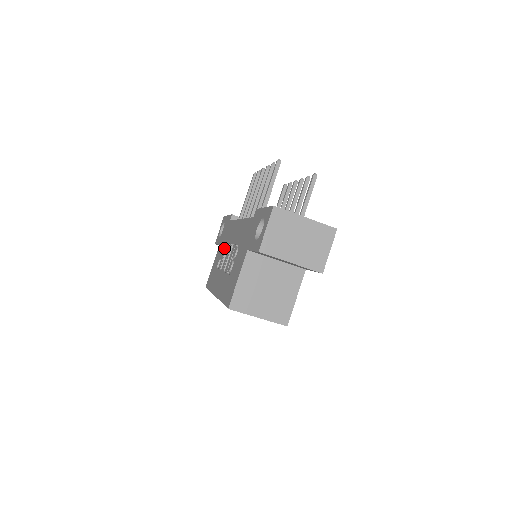
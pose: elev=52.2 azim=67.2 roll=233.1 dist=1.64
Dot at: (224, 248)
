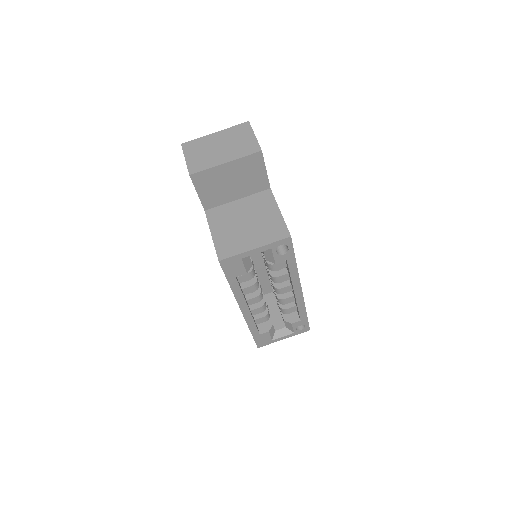
Dot at: occluded
